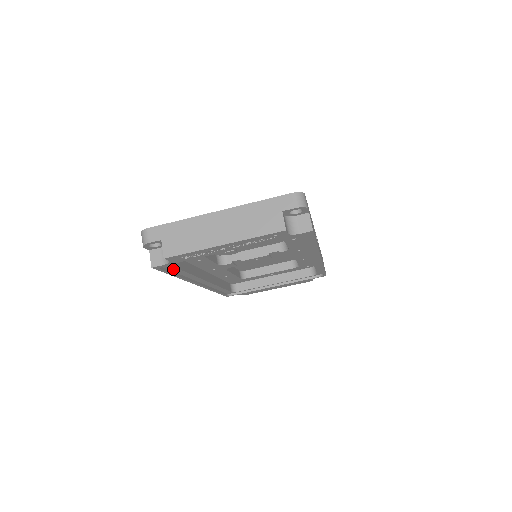
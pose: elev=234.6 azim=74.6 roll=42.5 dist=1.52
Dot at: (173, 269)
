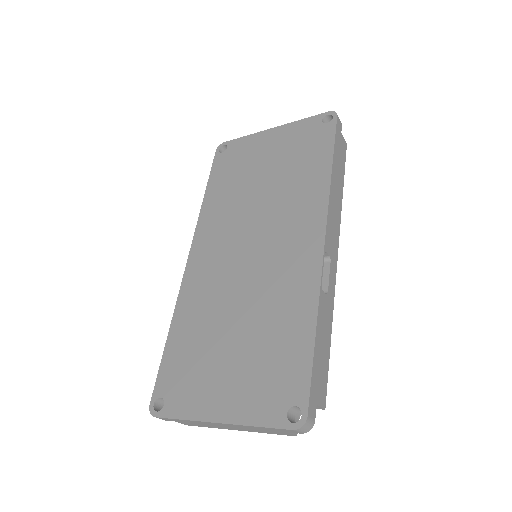
Dot at: occluded
